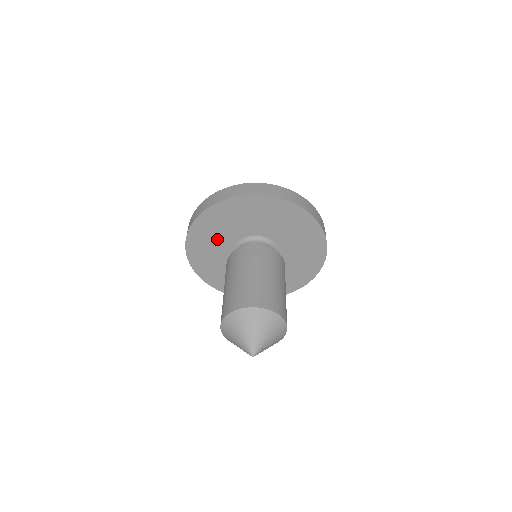
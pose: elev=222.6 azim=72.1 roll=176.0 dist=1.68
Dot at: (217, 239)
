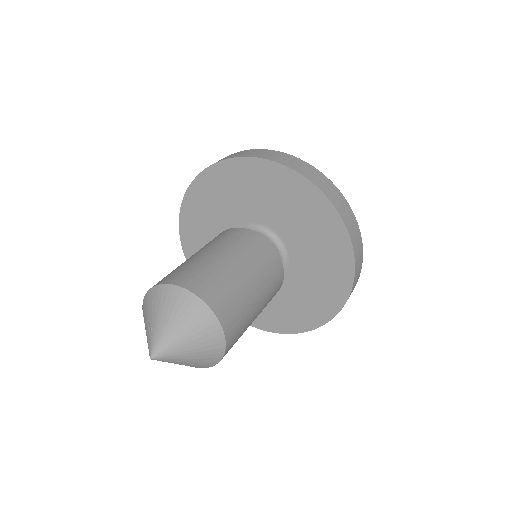
Dot at: (213, 223)
